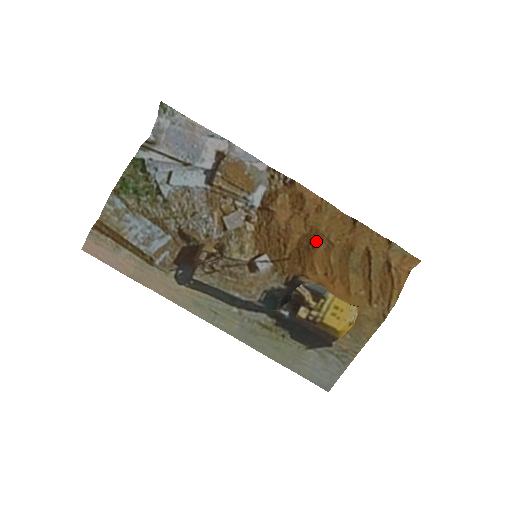
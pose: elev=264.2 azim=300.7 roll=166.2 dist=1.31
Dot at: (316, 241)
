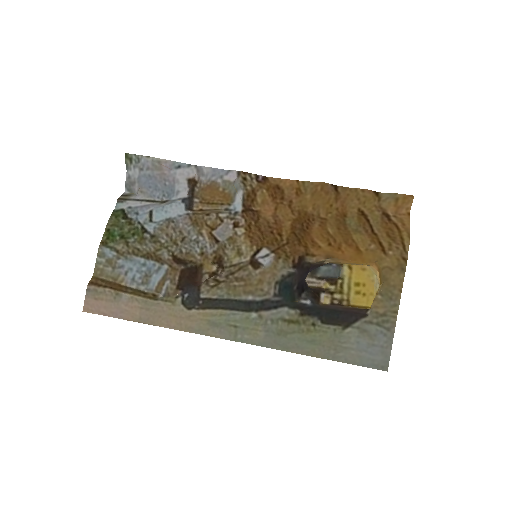
Dot at: (308, 222)
